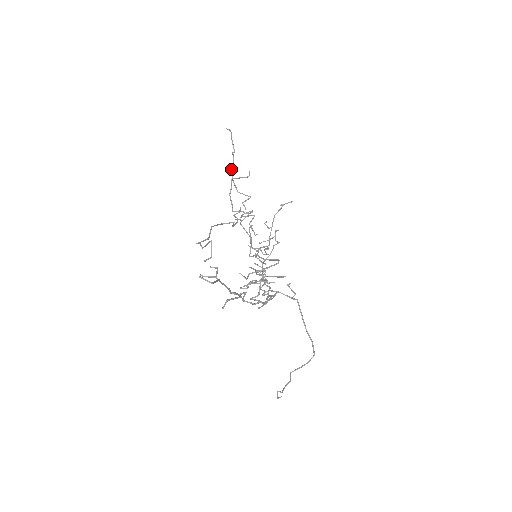
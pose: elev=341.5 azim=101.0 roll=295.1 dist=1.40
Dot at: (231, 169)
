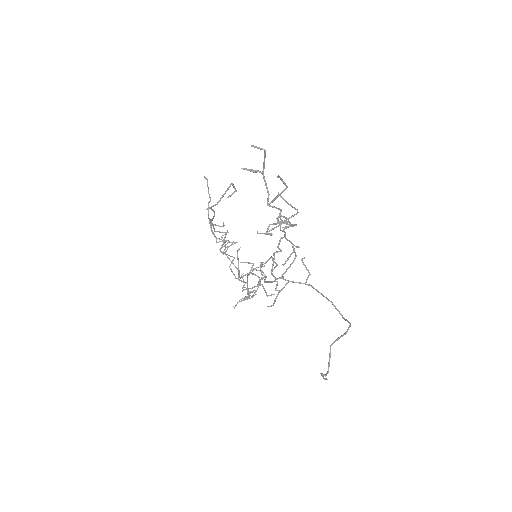
Dot at: (208, 216)
